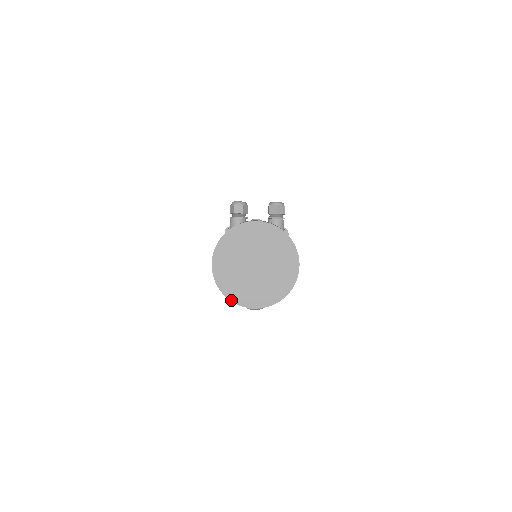
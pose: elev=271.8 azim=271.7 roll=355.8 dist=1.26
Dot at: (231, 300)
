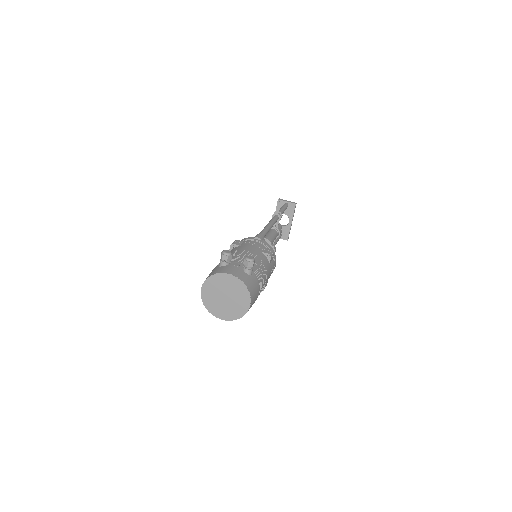
Dot at: (209, 312)
